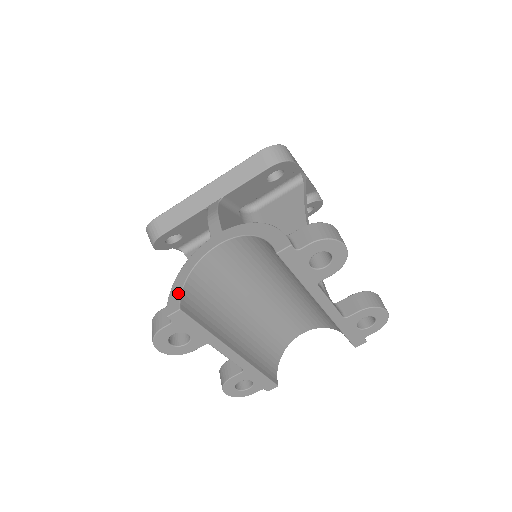
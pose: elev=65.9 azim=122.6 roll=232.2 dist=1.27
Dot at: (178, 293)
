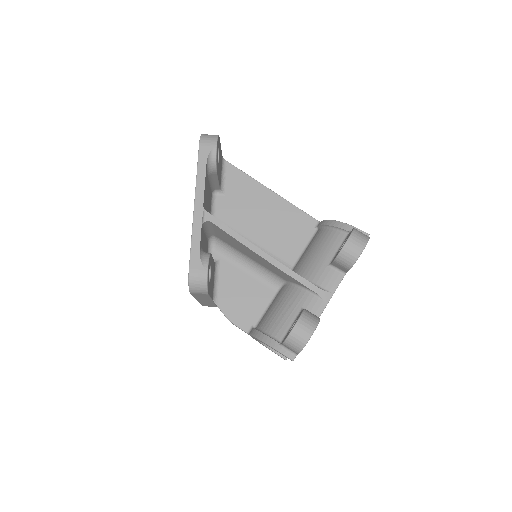
Dot at: (275, 353)
